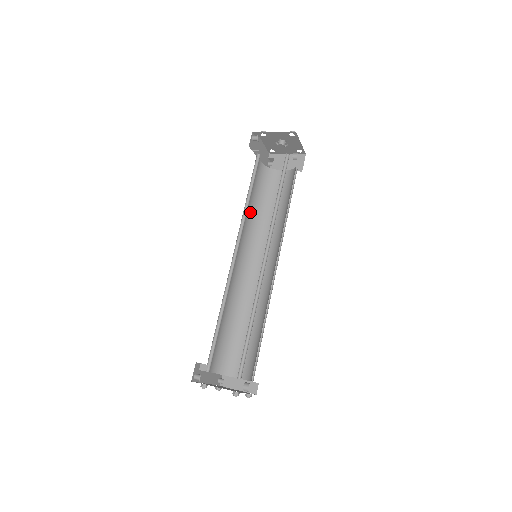
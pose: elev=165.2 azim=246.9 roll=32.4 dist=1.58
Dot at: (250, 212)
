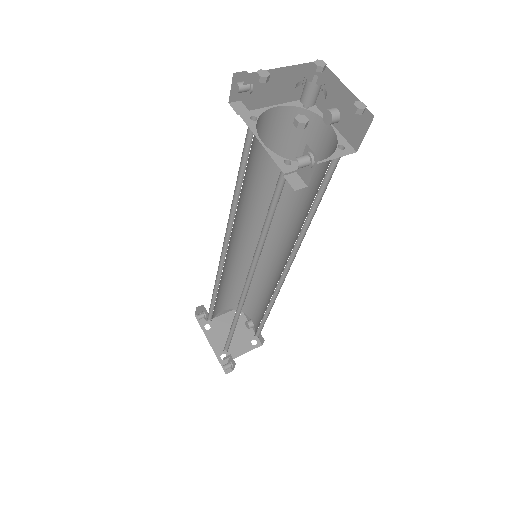
Dot at: occluded
